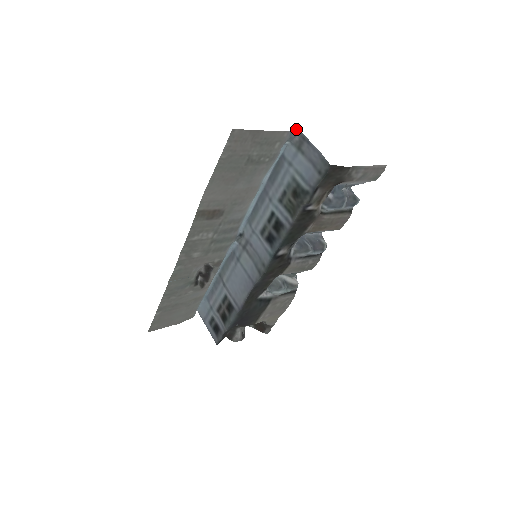
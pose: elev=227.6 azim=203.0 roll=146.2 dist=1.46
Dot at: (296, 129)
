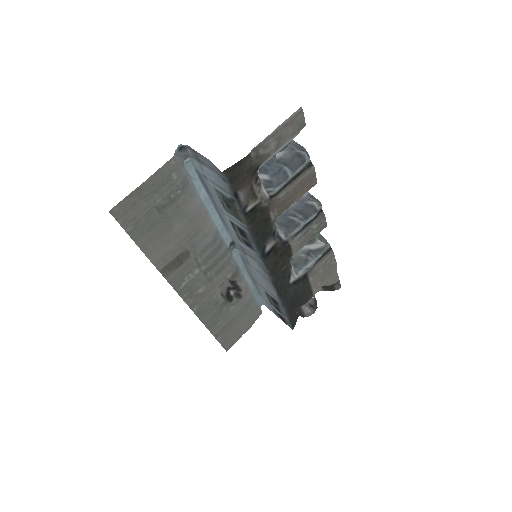
Dot at: (182, 145)
